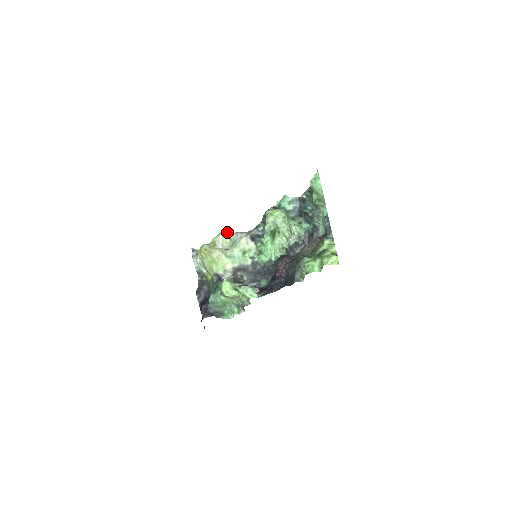
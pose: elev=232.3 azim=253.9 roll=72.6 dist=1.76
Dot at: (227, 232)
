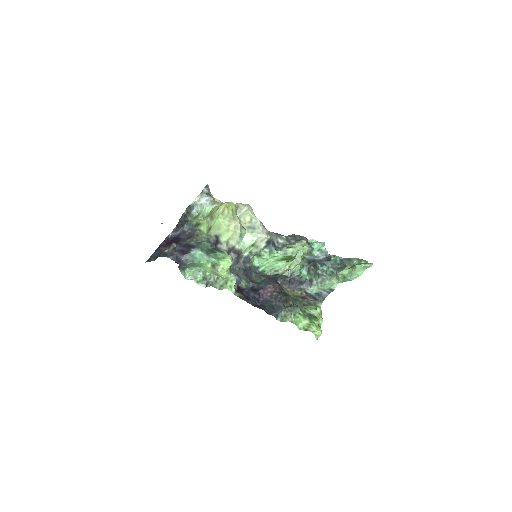
Dot at: (252, 210)
